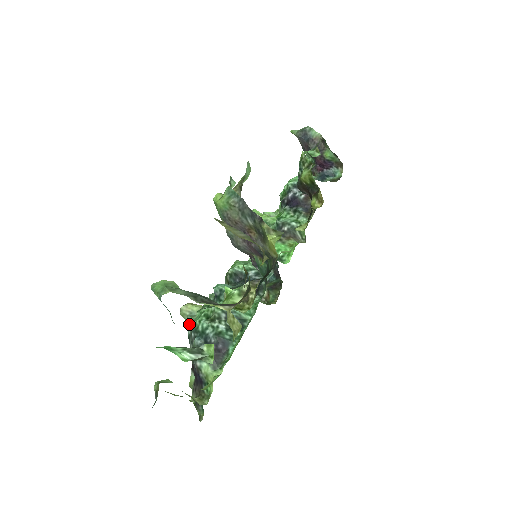
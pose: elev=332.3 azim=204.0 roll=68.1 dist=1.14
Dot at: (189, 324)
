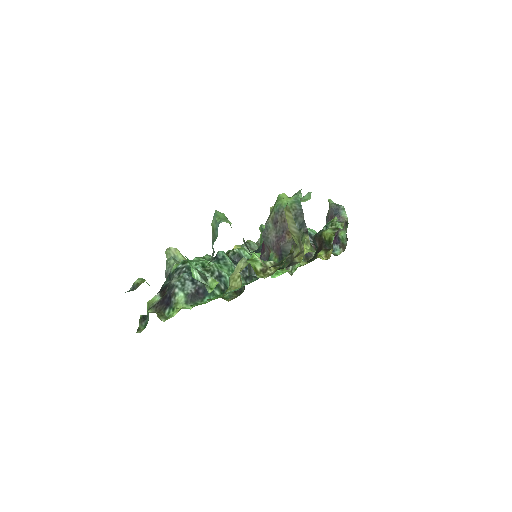
Dot at: (185, 260)
